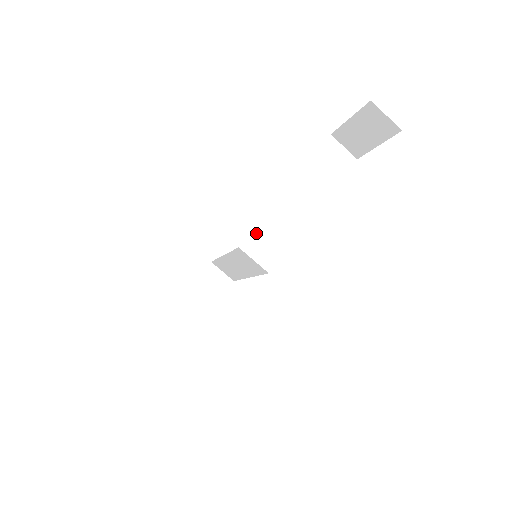
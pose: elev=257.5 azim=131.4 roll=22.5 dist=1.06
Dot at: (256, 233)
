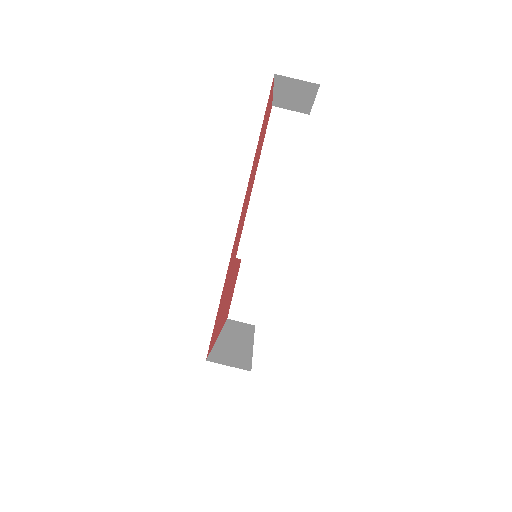
Dot at: (245, 237)
